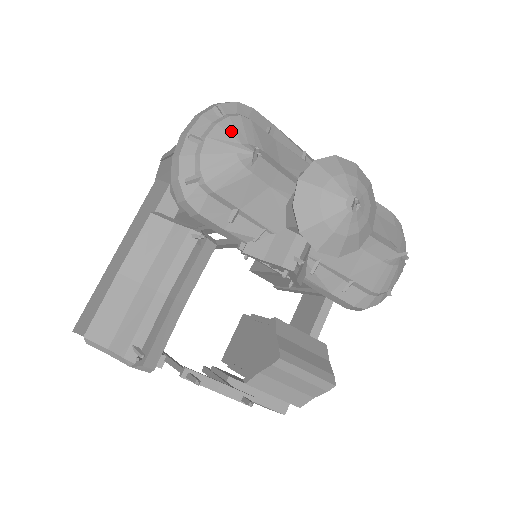
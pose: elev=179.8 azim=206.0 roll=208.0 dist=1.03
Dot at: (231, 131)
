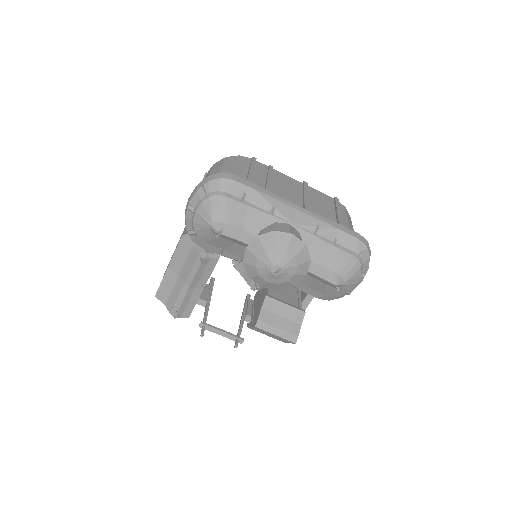
Dot at: (208, 210)
